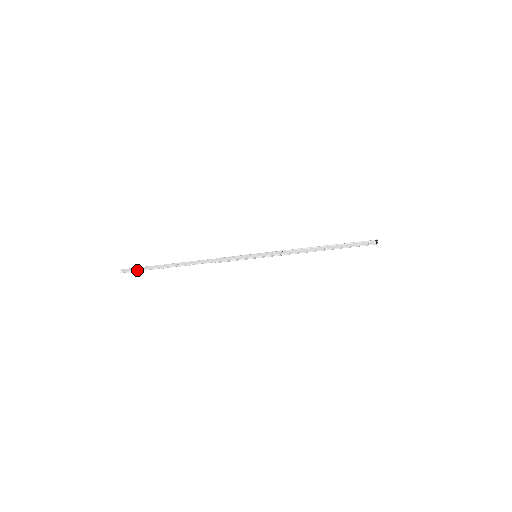
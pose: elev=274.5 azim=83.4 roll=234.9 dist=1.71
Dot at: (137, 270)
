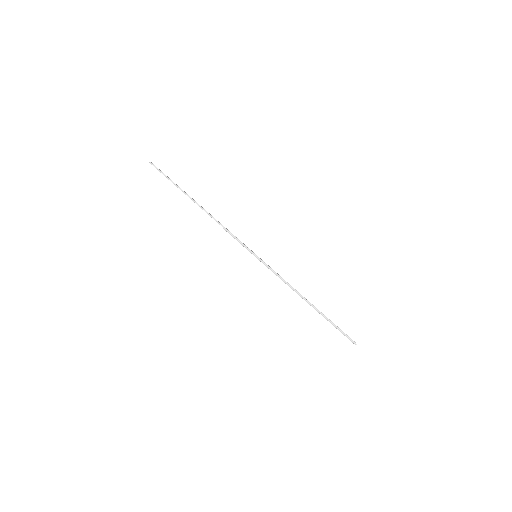
Dot at: occluded
